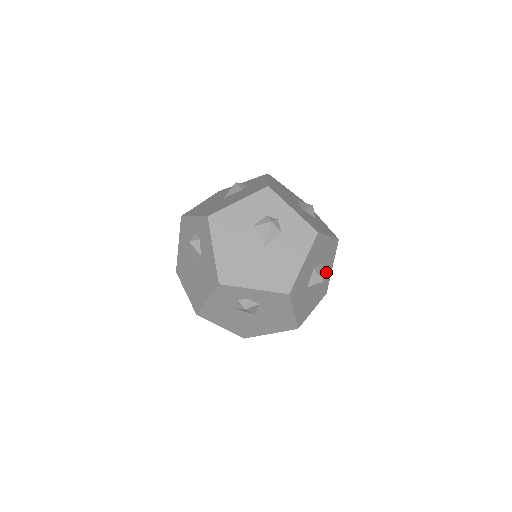
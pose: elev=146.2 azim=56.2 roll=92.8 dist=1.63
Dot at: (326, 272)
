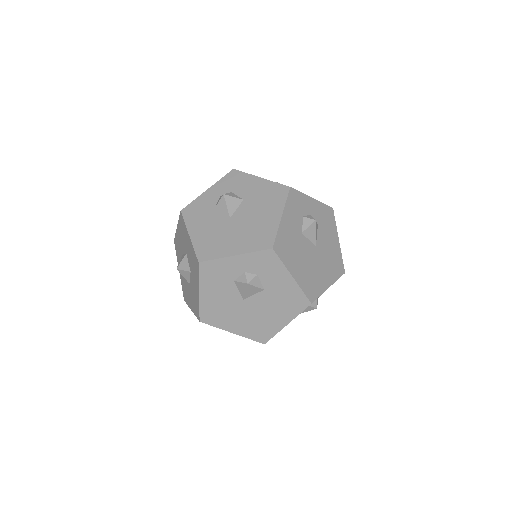
Dot at: occluded
